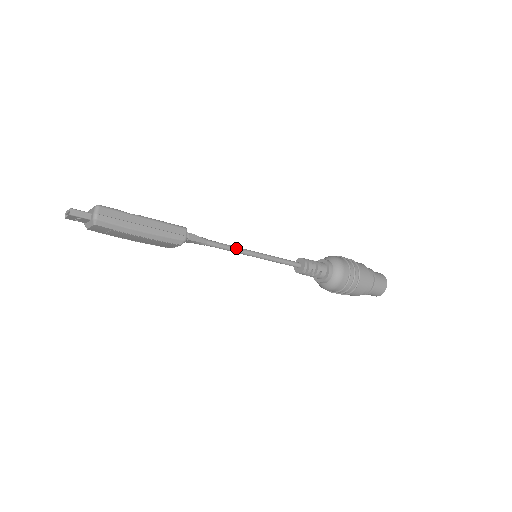
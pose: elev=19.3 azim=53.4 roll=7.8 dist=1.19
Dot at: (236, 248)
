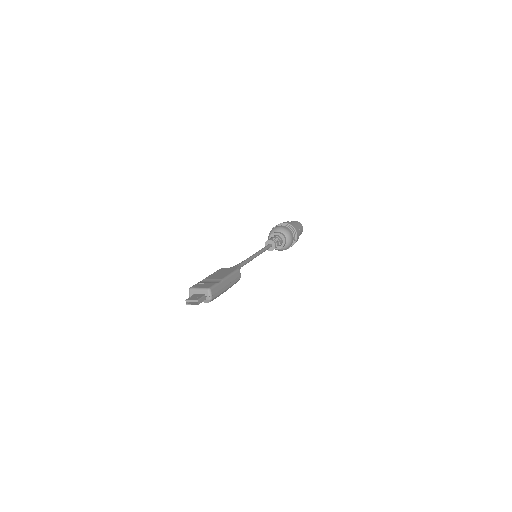
Dot at: (250, 259)
